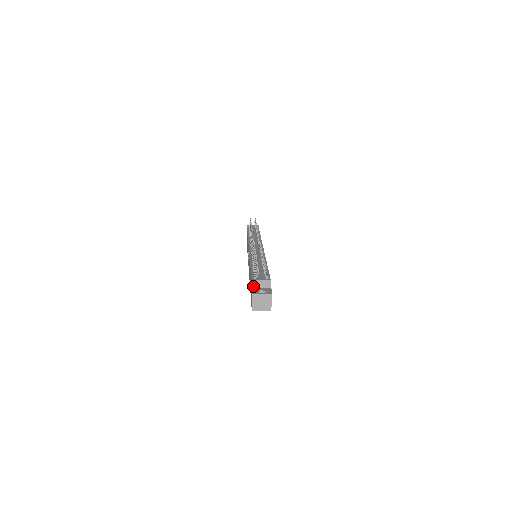
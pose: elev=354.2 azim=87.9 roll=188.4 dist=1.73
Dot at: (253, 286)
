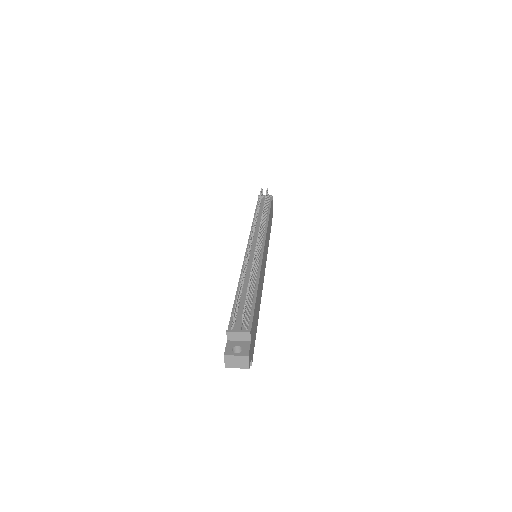
Dot at: (228, 338)
